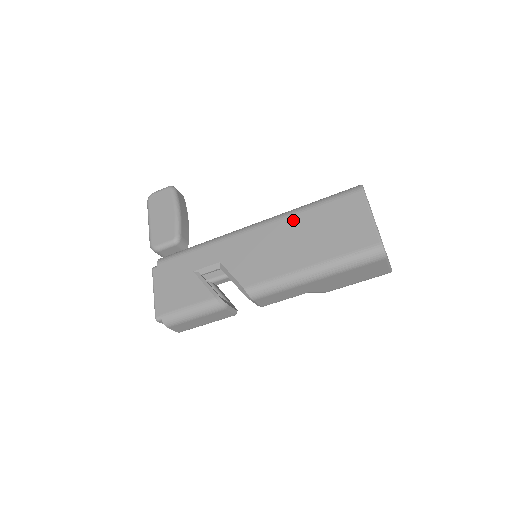
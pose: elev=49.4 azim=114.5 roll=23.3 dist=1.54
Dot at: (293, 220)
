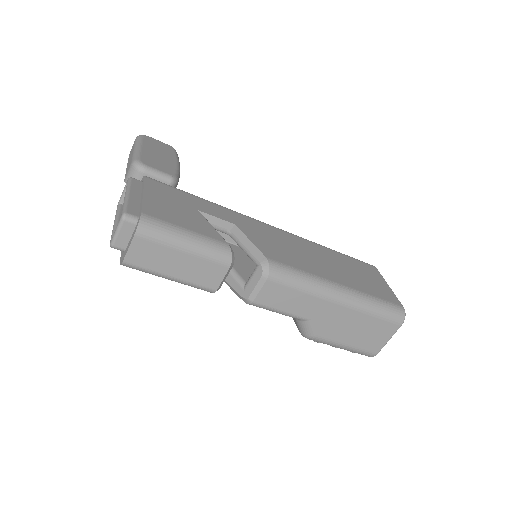
Dot at: (317, 247)
